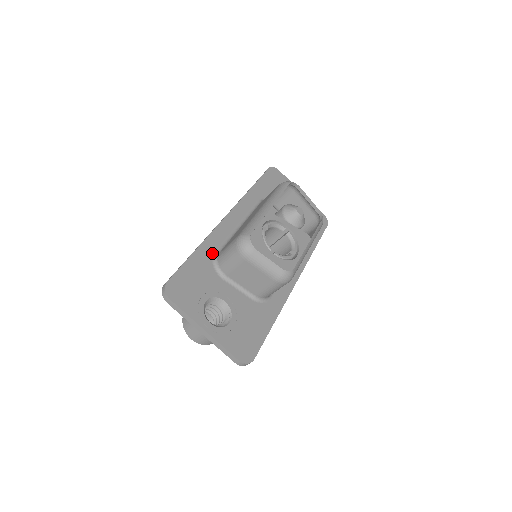
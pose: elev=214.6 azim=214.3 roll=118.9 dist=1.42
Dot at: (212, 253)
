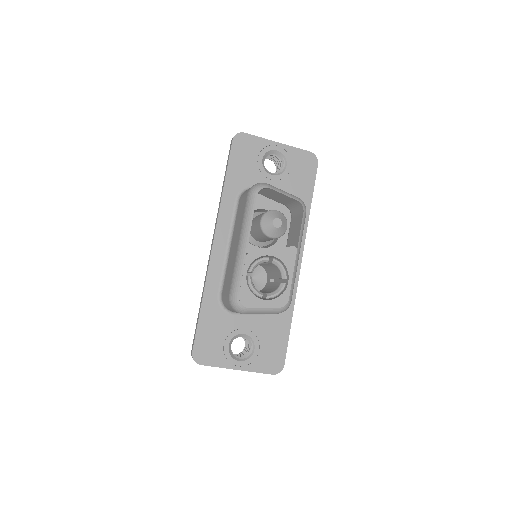
Dot at: (216, 297)
